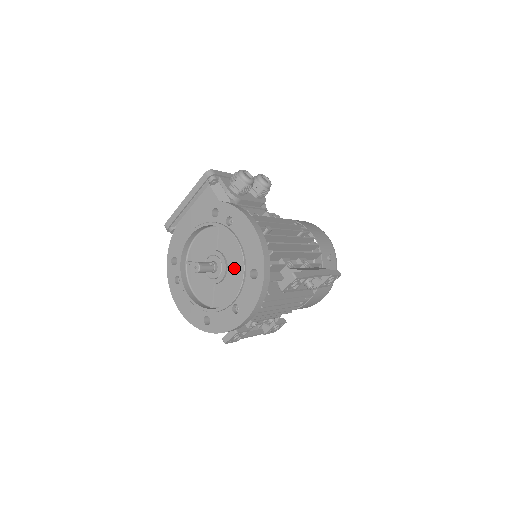
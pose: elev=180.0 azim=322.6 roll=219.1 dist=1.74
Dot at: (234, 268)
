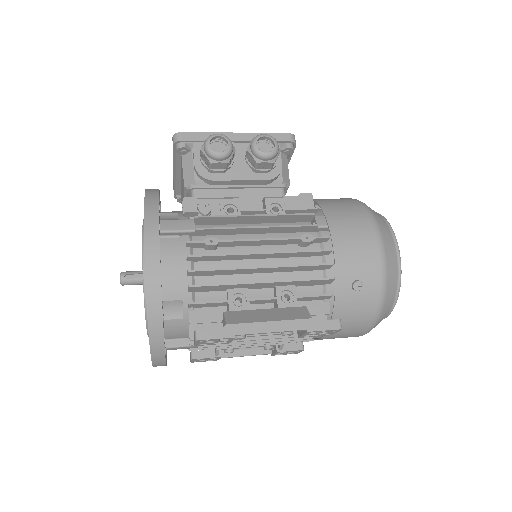
Dot at: occluded
